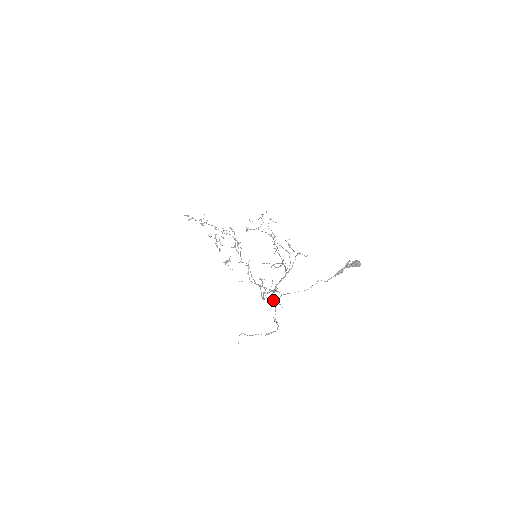
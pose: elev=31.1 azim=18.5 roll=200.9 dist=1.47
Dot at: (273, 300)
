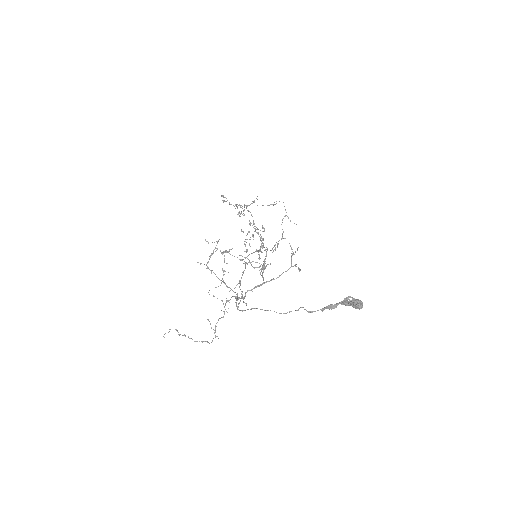
Dot at: occluded
